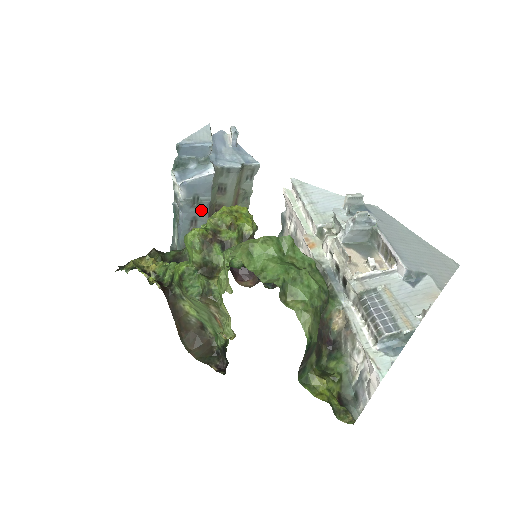
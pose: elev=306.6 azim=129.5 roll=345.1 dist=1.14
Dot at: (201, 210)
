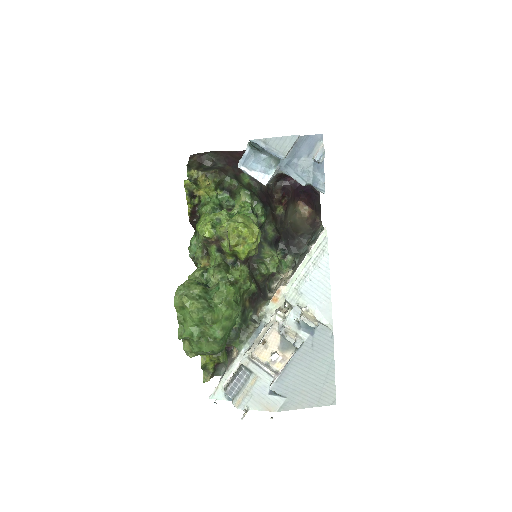
Dot at: occluded
